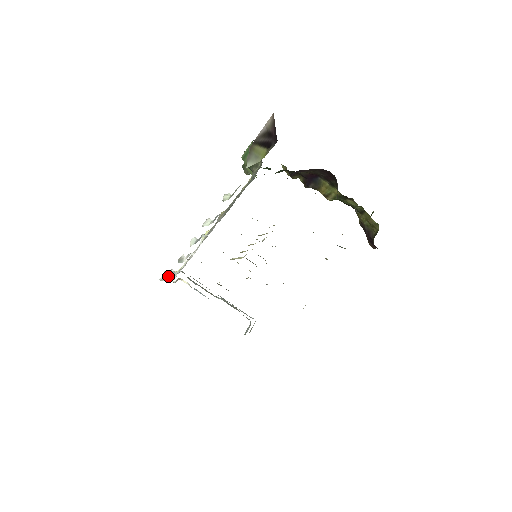
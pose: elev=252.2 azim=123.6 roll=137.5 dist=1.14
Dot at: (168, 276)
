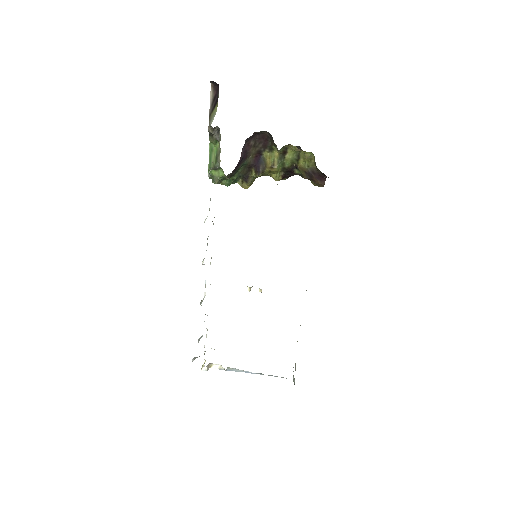
Dot at: occluded
